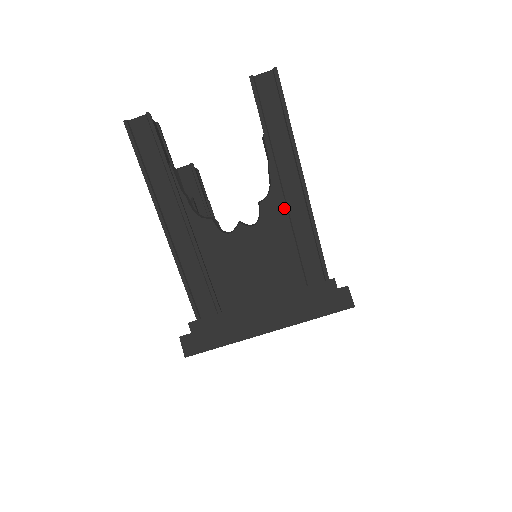
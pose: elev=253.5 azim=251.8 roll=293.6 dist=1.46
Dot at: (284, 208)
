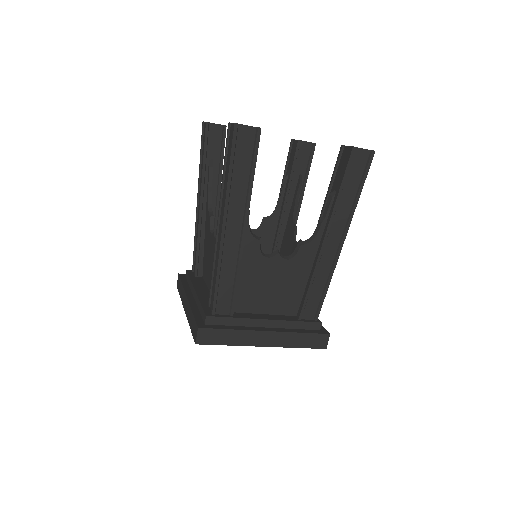
Dot at: (318, 261)
